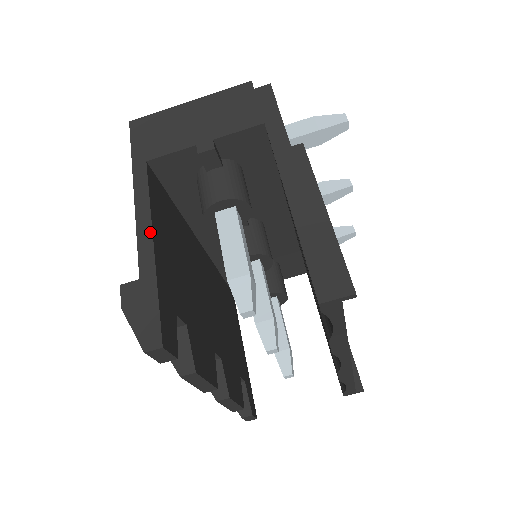
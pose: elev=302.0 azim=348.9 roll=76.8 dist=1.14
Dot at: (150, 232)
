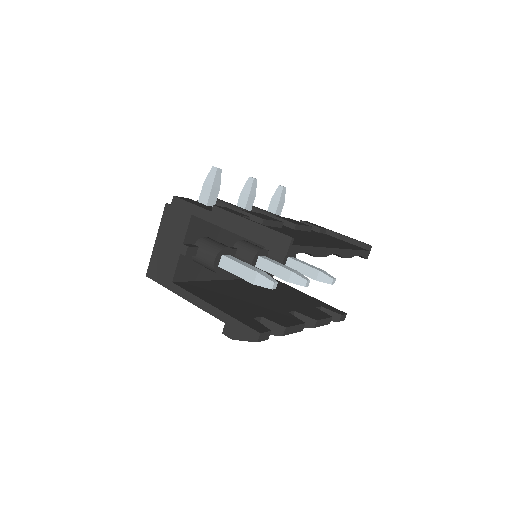
Dot at: (207, 304)
